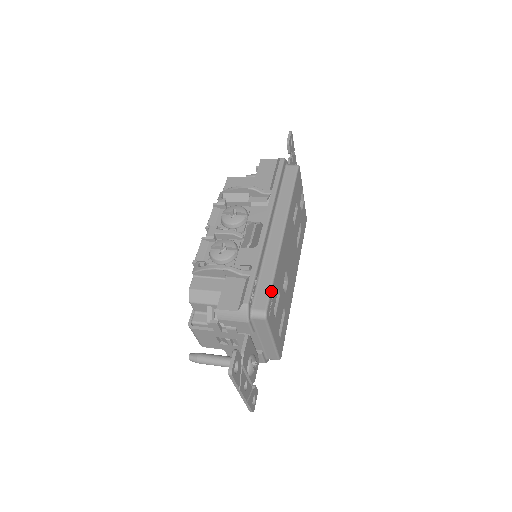
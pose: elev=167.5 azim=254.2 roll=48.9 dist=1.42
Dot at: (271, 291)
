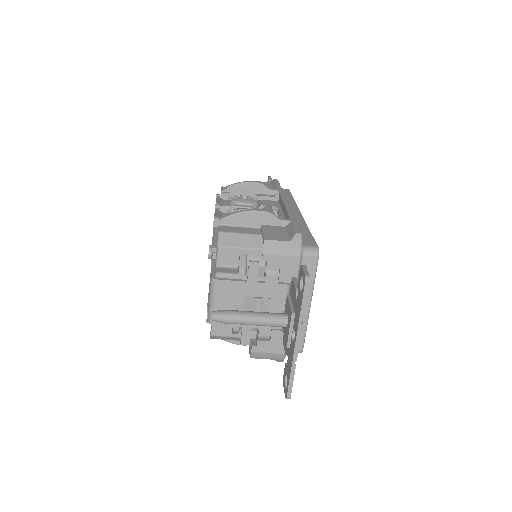
Dot at: (314, 239)
